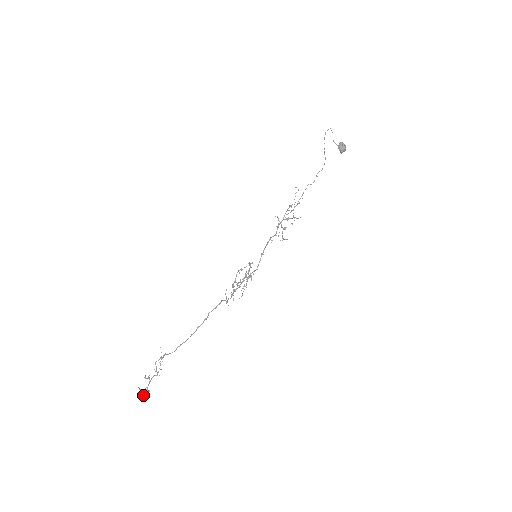
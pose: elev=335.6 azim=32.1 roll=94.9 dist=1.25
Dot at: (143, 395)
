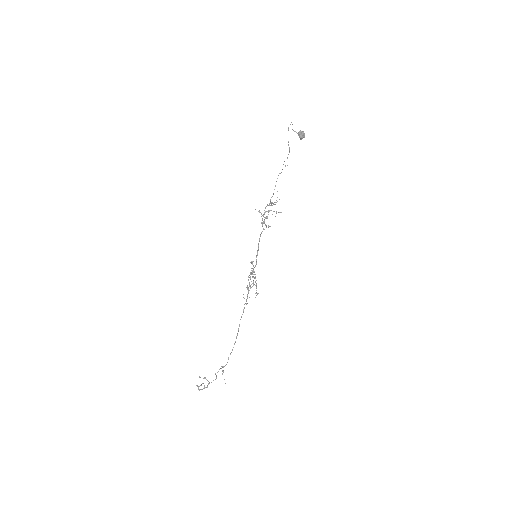
Dot at: (202, 389)
